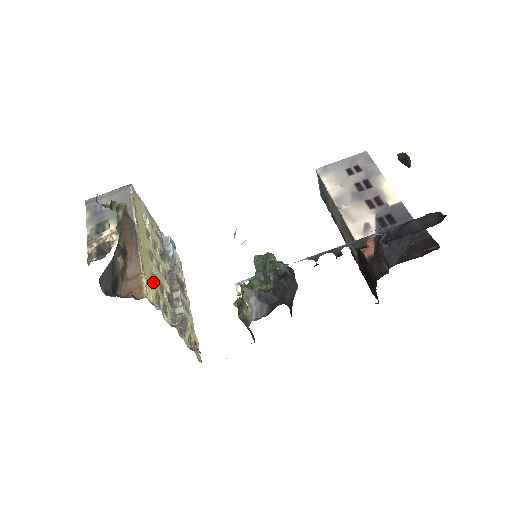
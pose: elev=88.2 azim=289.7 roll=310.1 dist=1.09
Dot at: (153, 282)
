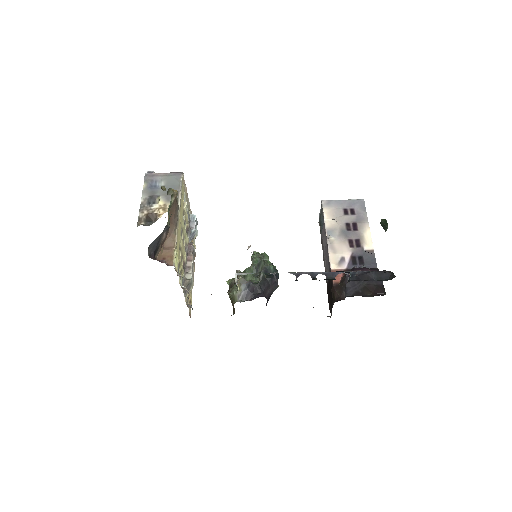
Dot at: (179, 253)
